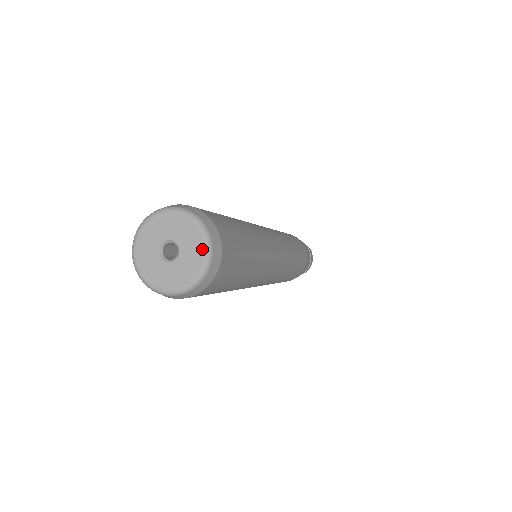
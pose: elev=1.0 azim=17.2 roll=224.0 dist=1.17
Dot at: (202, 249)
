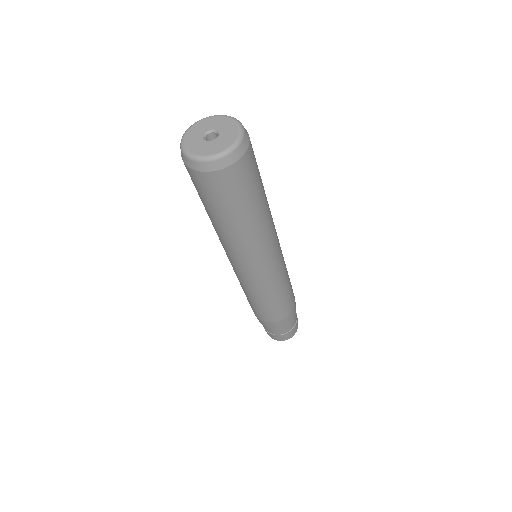
Dot at: (236, 126)
